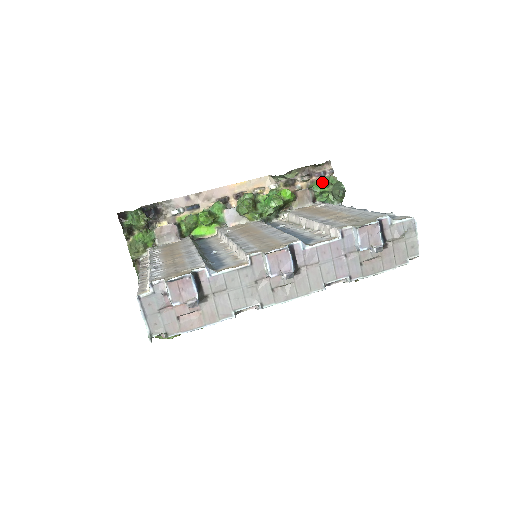
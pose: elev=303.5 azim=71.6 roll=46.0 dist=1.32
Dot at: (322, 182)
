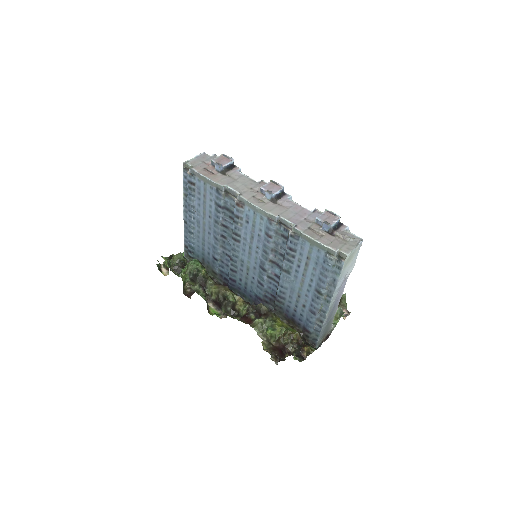
Dot at: occluded
